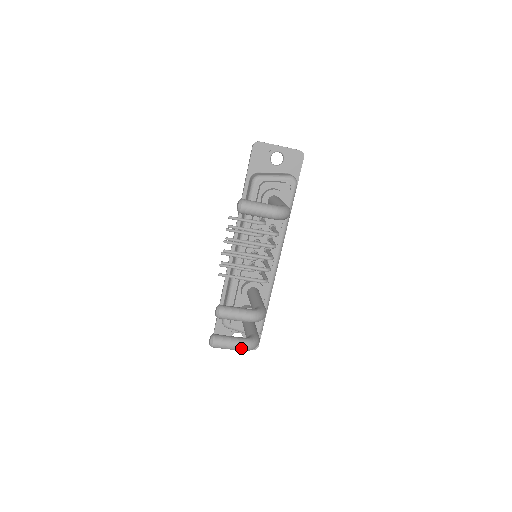
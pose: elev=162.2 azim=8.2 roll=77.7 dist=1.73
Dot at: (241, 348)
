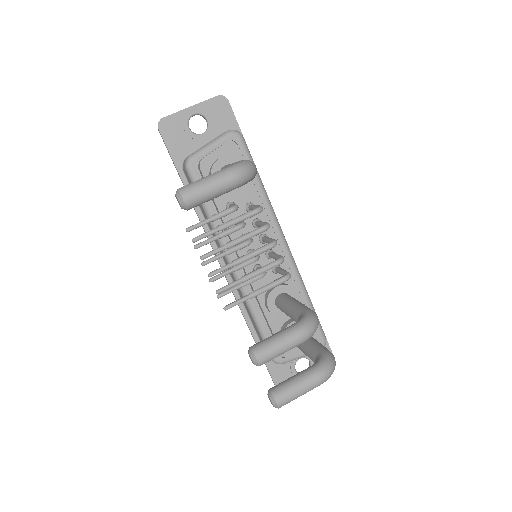
Dot at: (317, 382)
